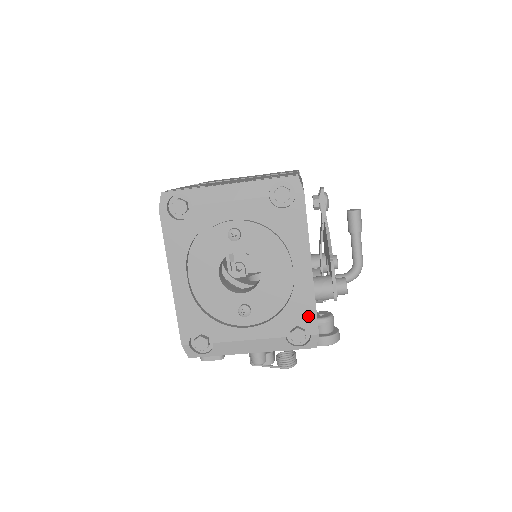
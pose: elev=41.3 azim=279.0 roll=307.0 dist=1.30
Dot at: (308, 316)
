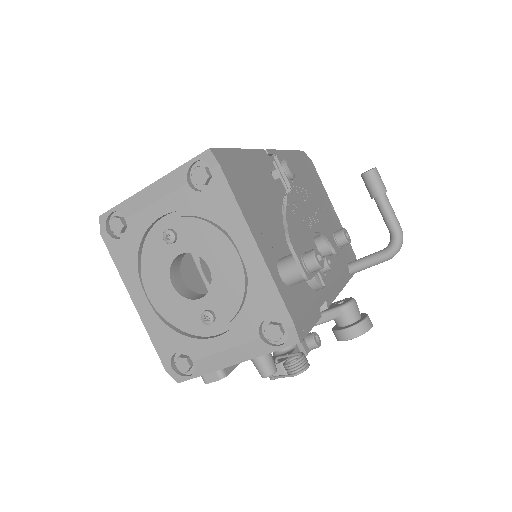
Dot at: (275, 306)
